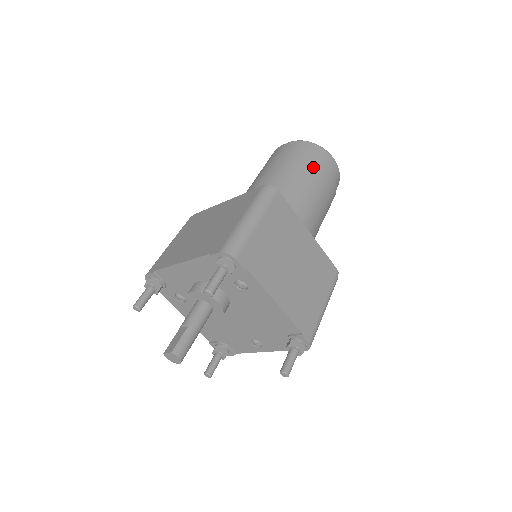
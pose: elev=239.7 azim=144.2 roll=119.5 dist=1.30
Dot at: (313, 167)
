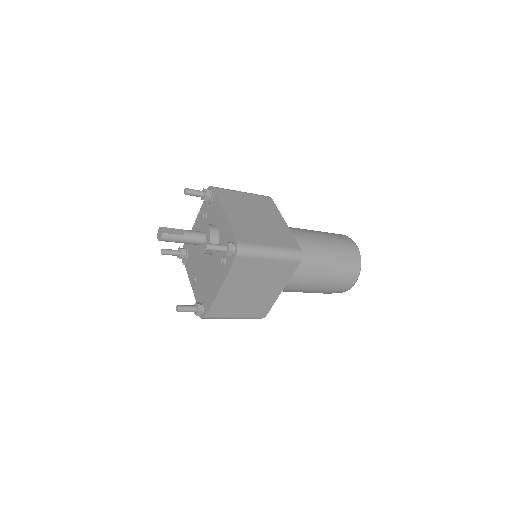
Dot at: (339, 273)
